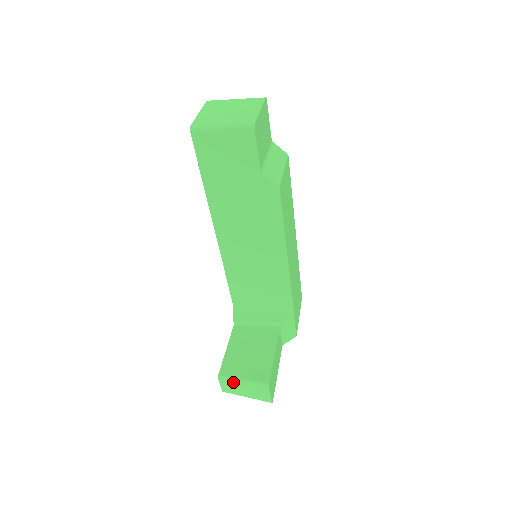
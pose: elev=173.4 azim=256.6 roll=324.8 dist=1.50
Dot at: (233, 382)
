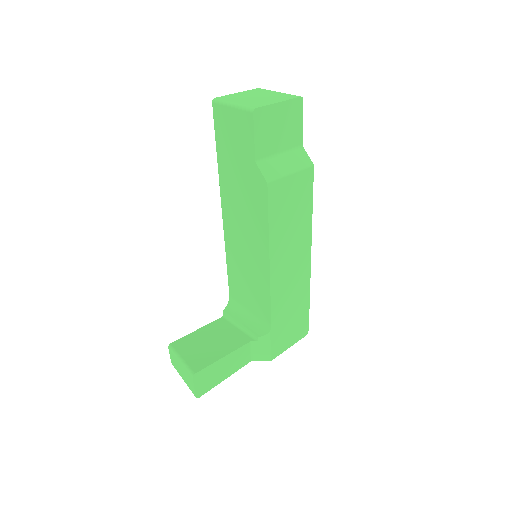
Dot at: (175, 356)
